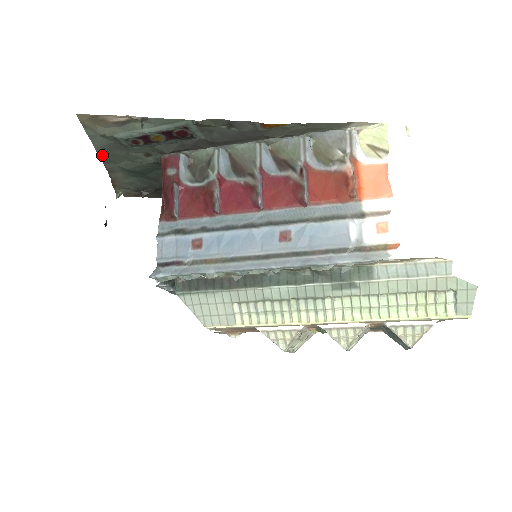
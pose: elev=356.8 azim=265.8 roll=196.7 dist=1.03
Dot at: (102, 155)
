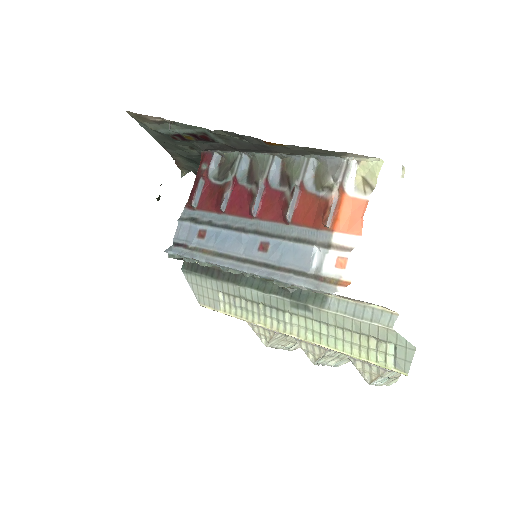
Dot at: (160, 142)
